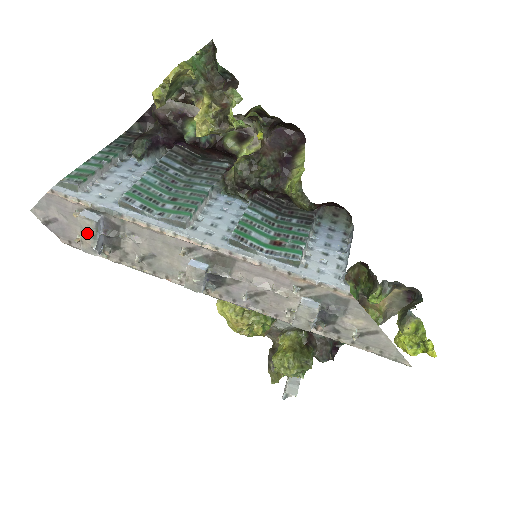
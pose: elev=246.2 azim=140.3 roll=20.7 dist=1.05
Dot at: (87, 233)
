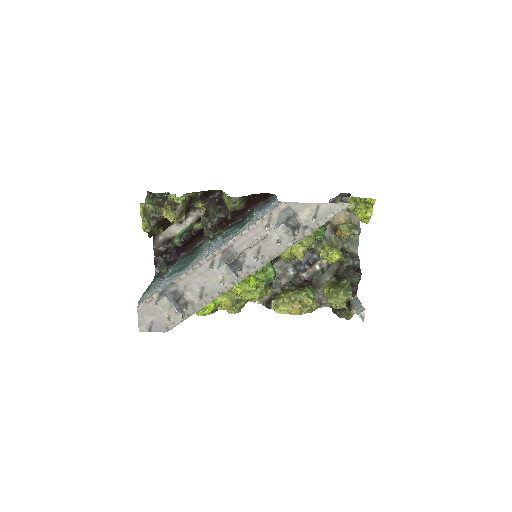
Dot at: (167, 307)
